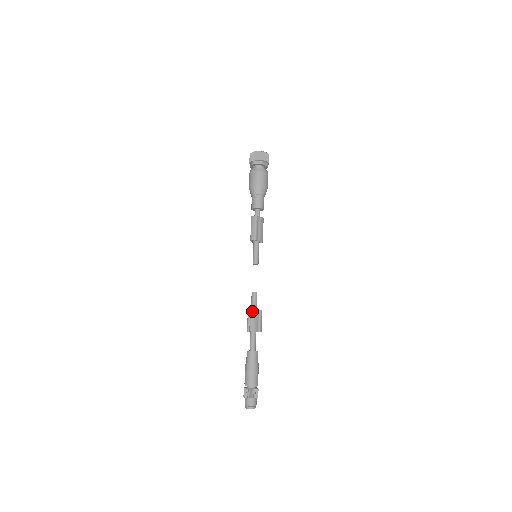
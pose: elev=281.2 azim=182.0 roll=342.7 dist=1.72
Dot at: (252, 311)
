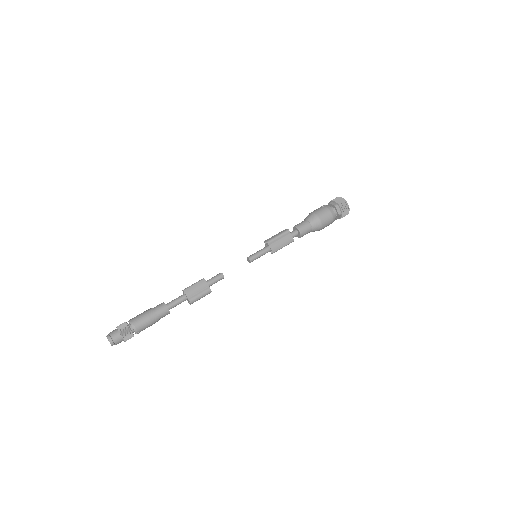
Dot at: (203, 280)
